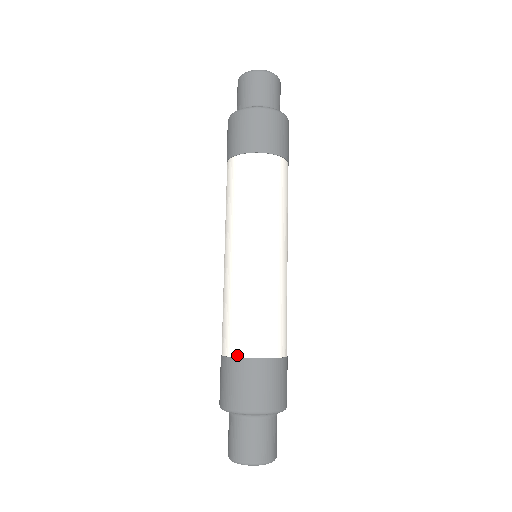
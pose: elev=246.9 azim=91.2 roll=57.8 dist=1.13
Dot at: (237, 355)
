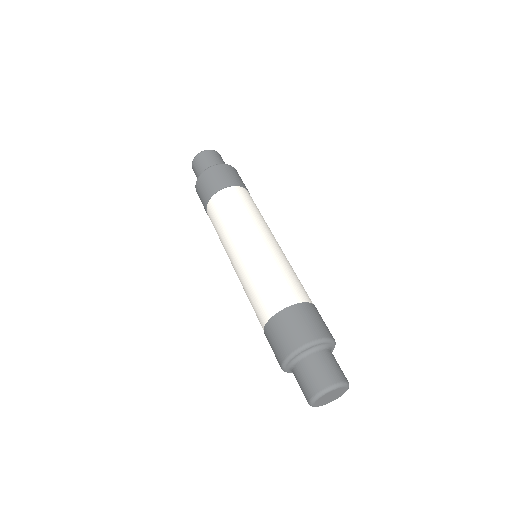
Dot at: (277, 311)
